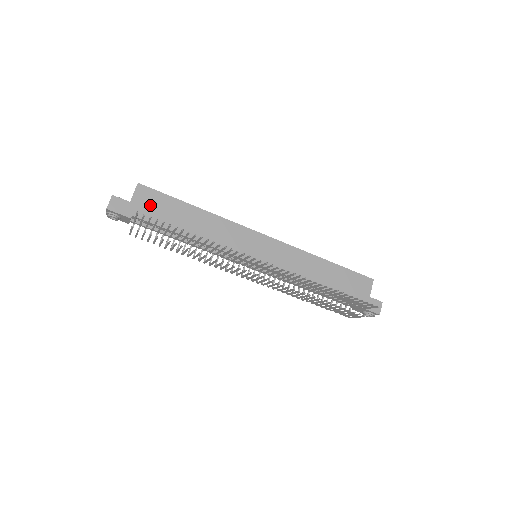
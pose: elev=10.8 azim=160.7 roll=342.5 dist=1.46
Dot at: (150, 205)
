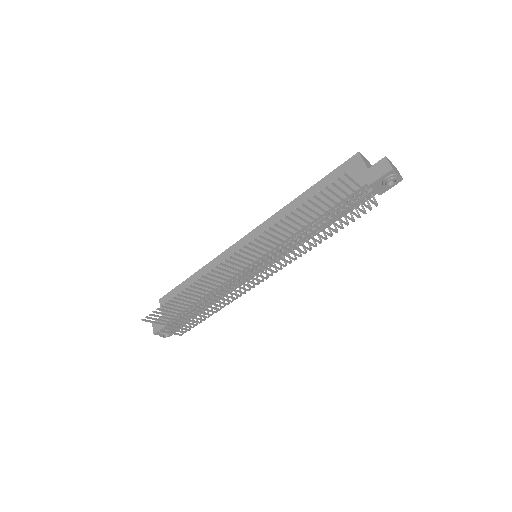
Dot at: occluded
